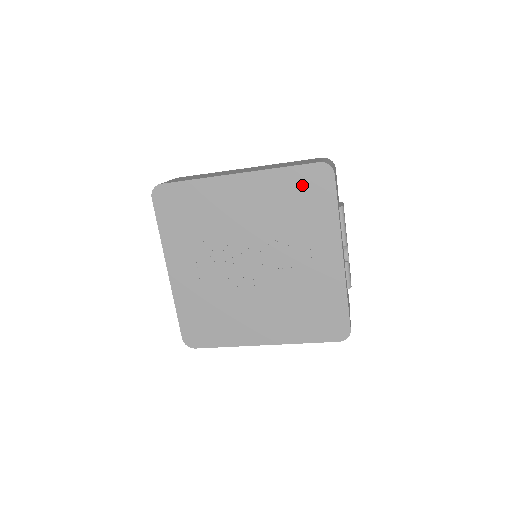
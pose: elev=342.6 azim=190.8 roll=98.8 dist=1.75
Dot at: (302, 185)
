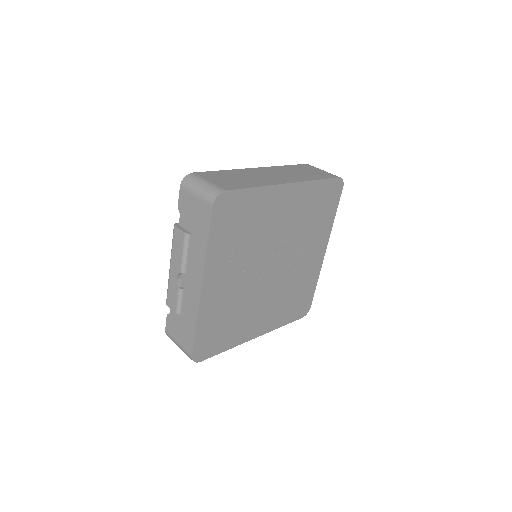
Dot at: (324, 196)
